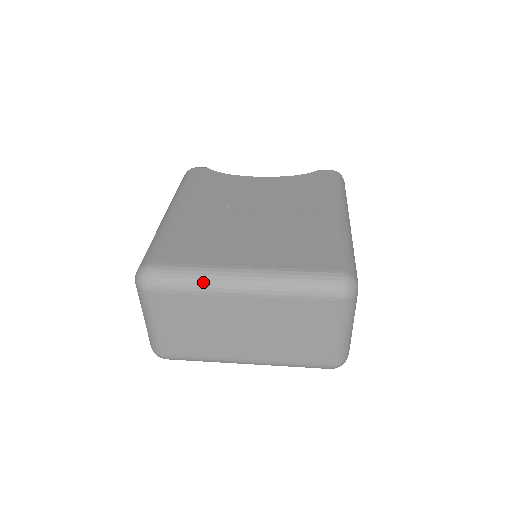
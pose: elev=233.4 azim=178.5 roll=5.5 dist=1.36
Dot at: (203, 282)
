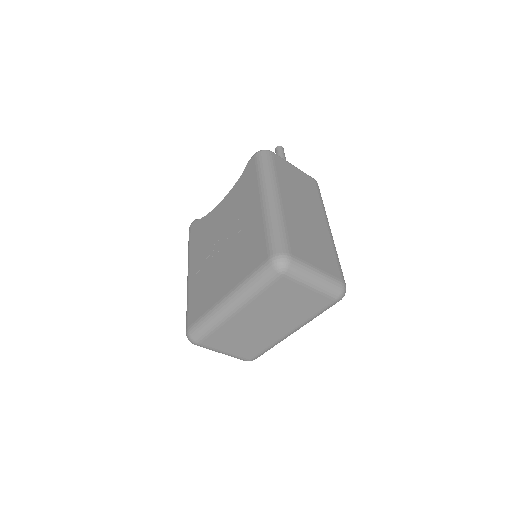
Dot at: (214, 321)
